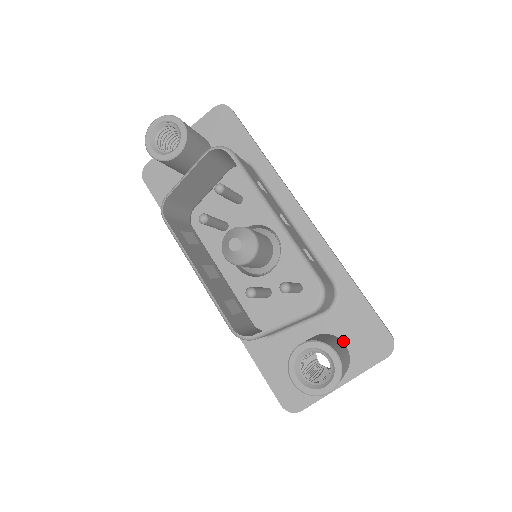
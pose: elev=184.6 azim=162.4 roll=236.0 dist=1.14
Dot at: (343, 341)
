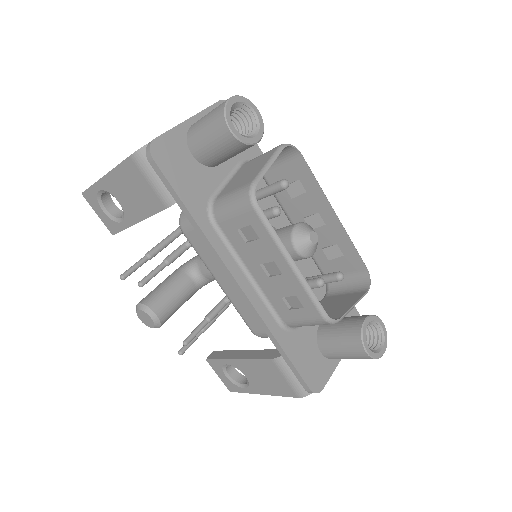
Dot at: occluded
